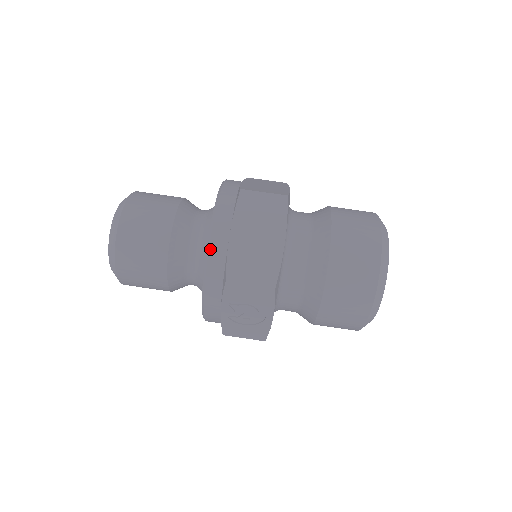
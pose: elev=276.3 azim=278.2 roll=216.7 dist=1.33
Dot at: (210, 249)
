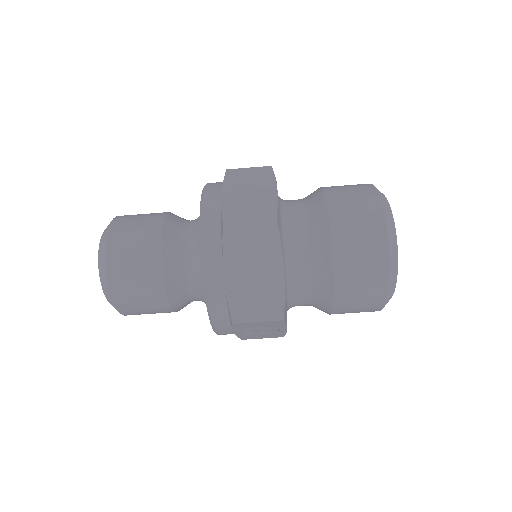
Dot at: (208, 294)
